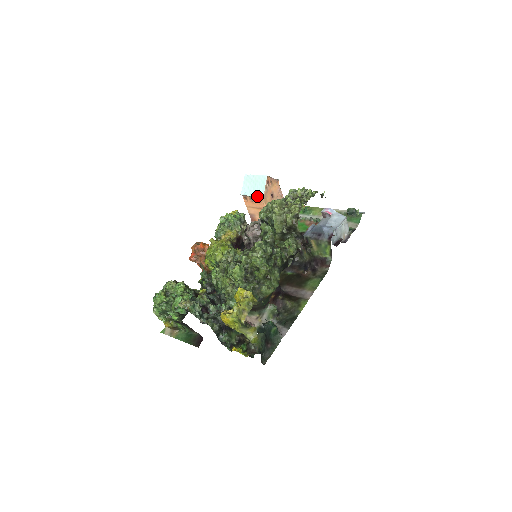
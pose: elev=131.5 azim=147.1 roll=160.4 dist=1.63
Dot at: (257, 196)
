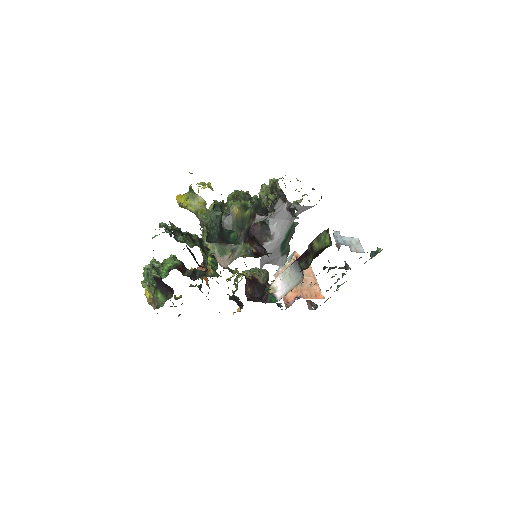
Dot at: (284, 265)
